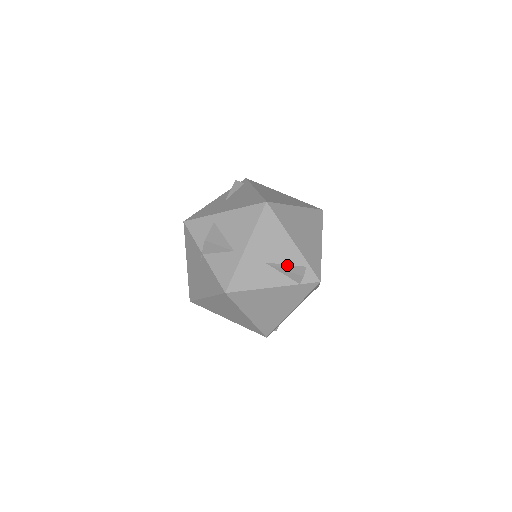
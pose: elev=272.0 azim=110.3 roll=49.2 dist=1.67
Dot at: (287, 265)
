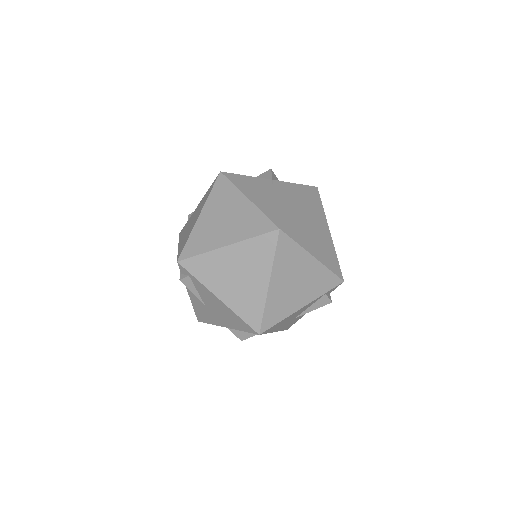
Dot at: (311, 306)
